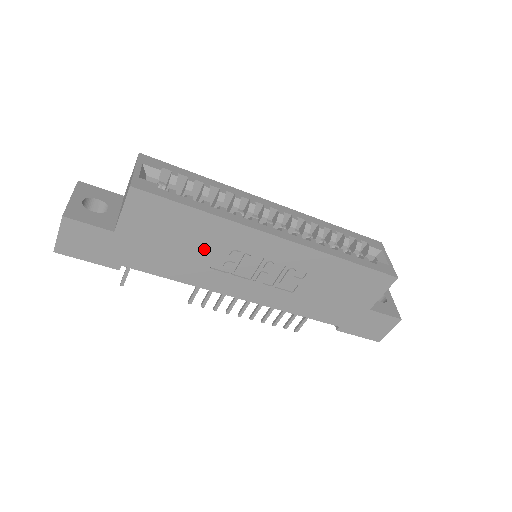
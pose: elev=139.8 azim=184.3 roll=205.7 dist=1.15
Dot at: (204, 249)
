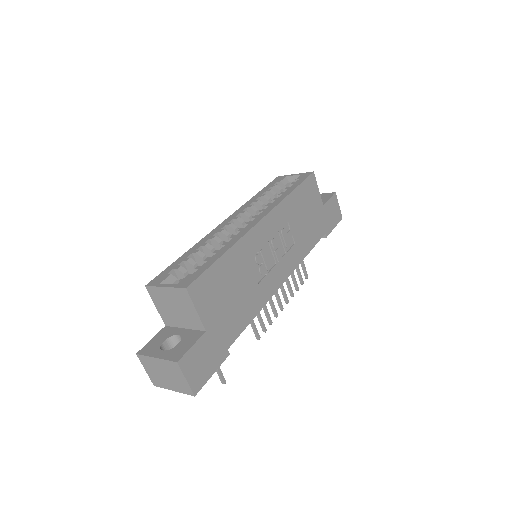
Dot at: (246, 276)
